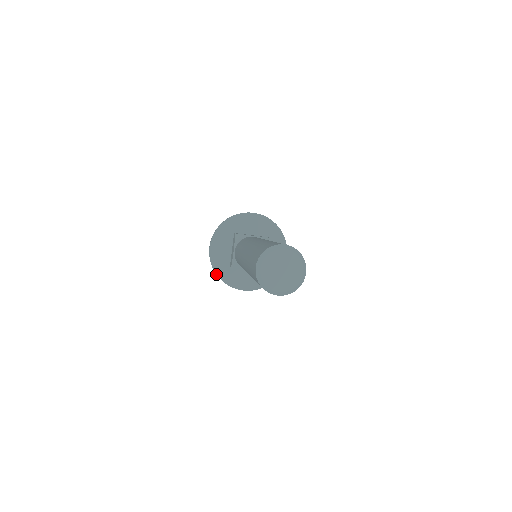
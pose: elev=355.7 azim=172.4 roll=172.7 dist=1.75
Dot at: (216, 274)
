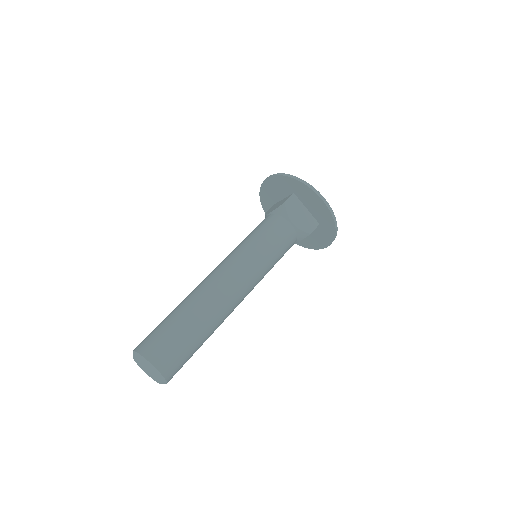
Dot at: (260, 197)
